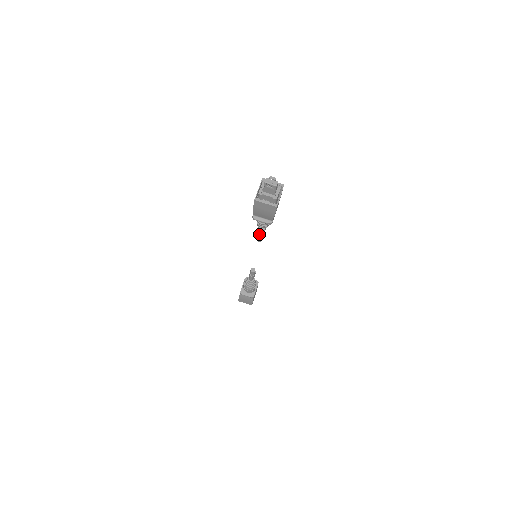
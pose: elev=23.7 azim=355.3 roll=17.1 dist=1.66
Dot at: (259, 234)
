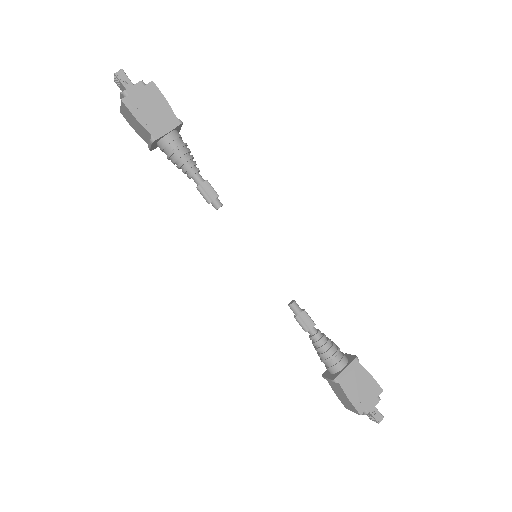
Dot at: (197, 188)
